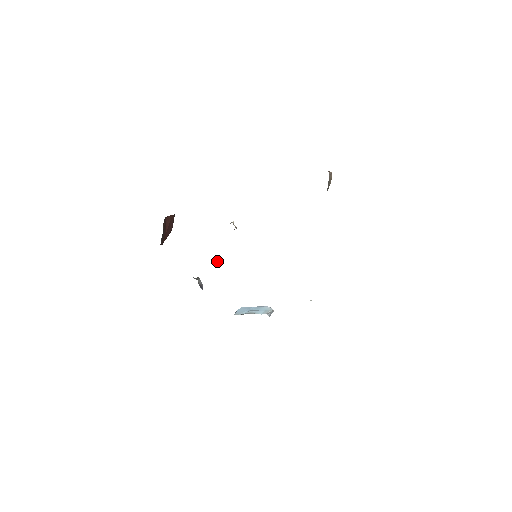
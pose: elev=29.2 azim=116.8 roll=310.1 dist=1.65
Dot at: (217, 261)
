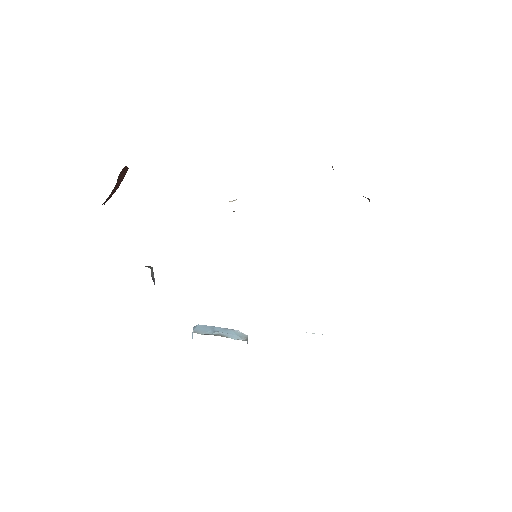
Dot at: occluded
